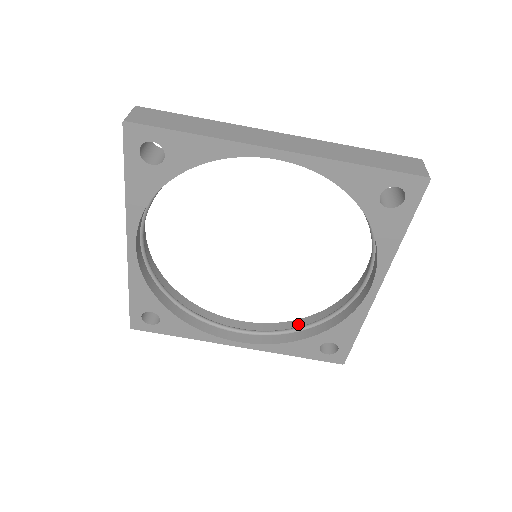
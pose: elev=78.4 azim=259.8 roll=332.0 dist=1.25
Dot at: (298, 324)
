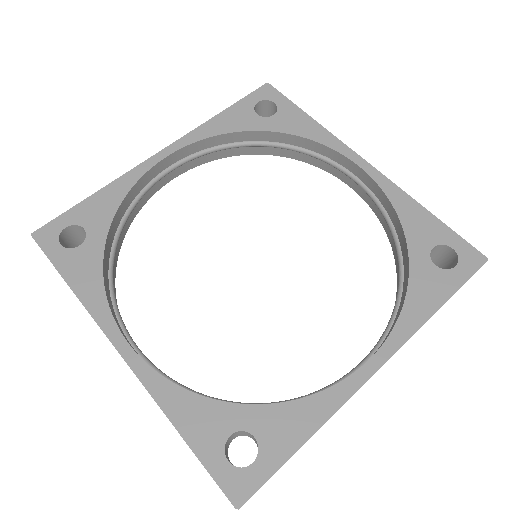
Dot at: occluded
